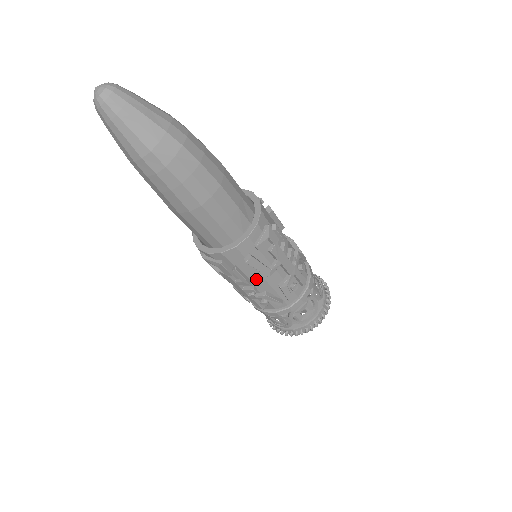
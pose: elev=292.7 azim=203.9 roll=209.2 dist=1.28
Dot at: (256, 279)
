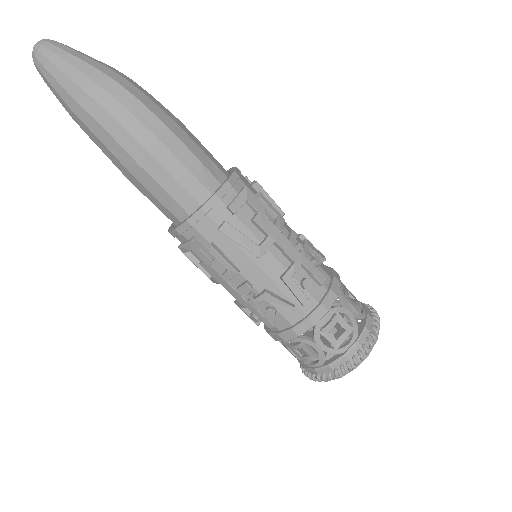
Dot at: (246, 267)
